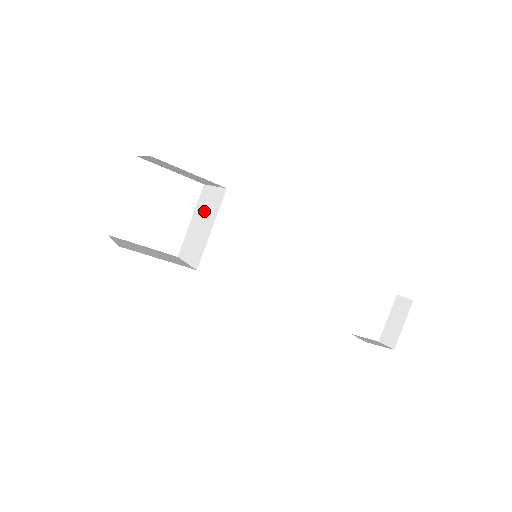
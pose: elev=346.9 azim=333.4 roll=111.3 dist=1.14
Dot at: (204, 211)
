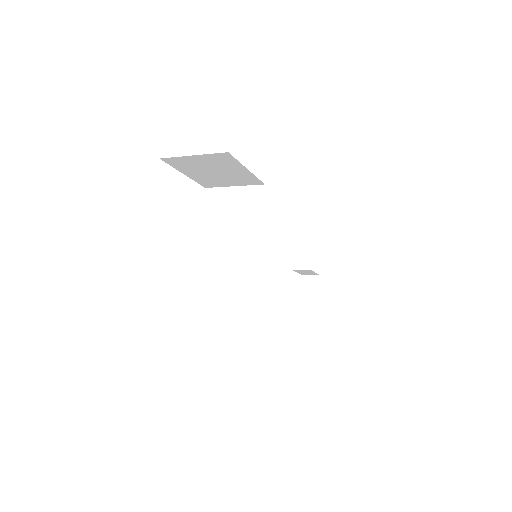
Dot at: (229, 214)
